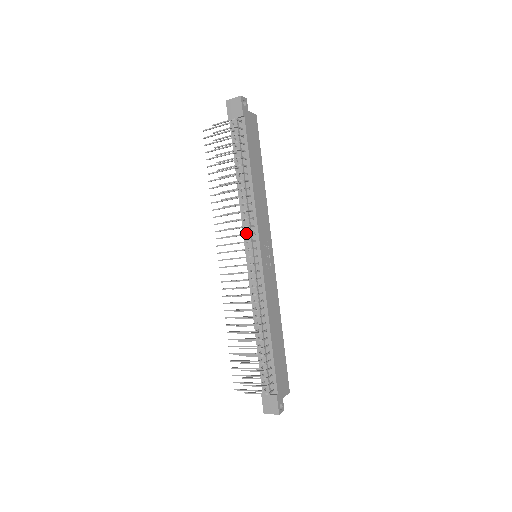
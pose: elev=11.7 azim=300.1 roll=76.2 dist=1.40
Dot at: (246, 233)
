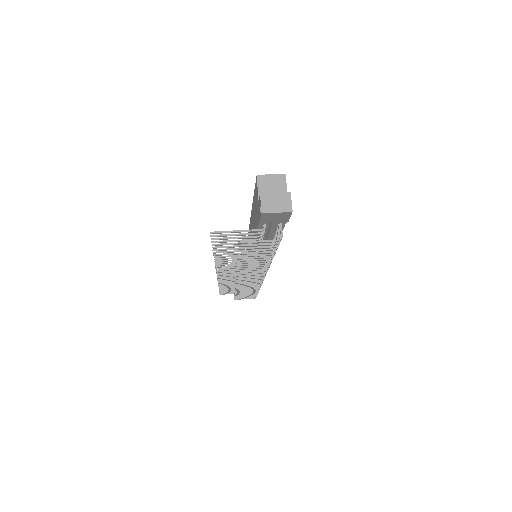
Dot at: occluded
